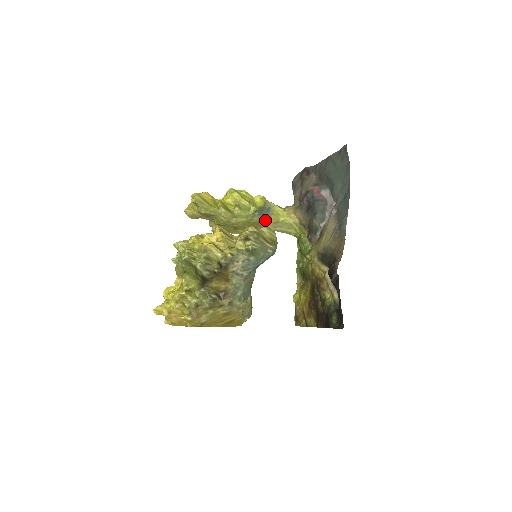
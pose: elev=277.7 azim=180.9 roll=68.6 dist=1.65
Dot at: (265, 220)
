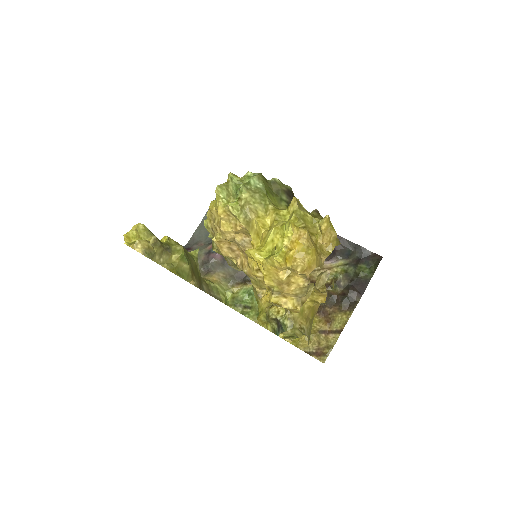
Dot at: (200, 276)
